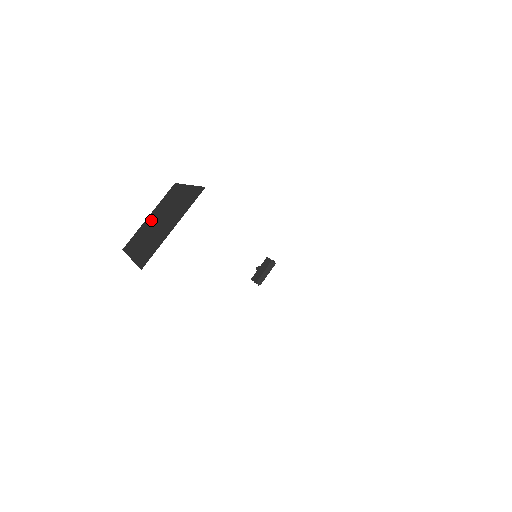
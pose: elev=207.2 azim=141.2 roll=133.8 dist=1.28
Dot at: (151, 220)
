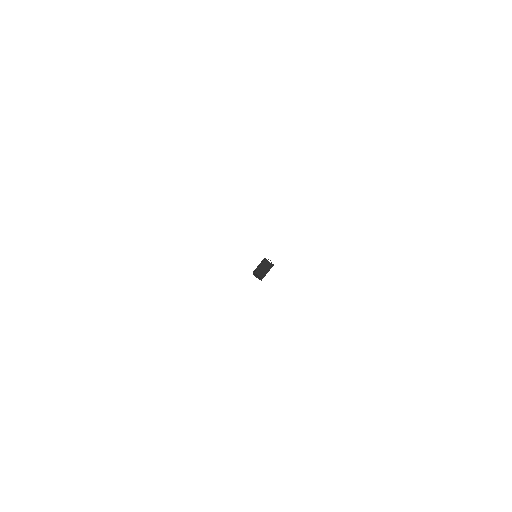
Dot at: occluded
